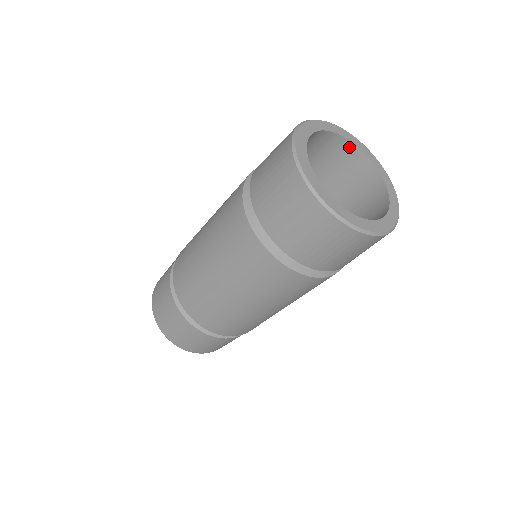
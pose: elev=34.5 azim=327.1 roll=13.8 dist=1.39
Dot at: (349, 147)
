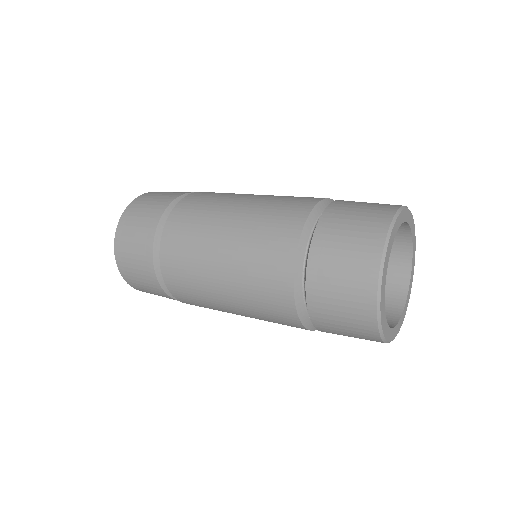
Dot at: occluded
